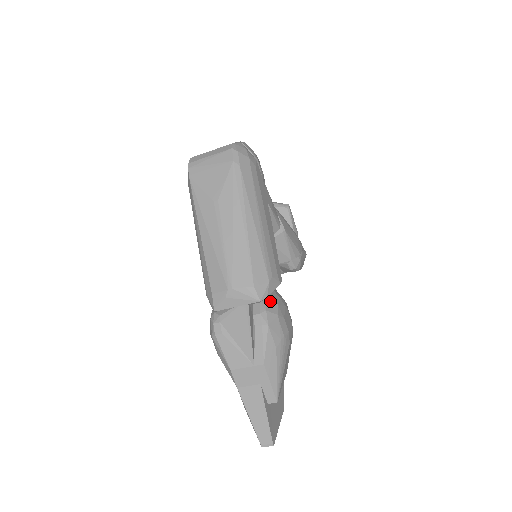
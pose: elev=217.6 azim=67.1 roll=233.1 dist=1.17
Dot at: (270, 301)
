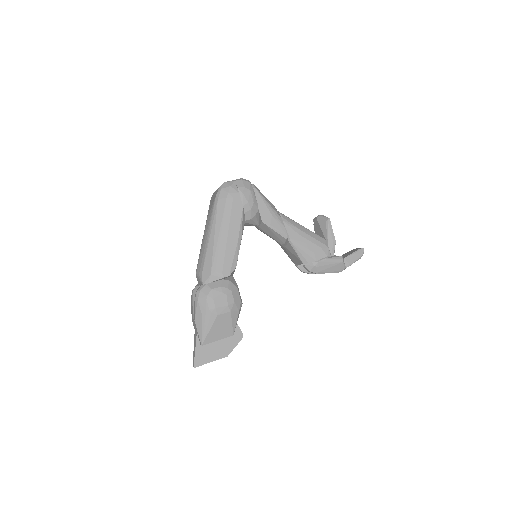
Dot at: (208, 286)
